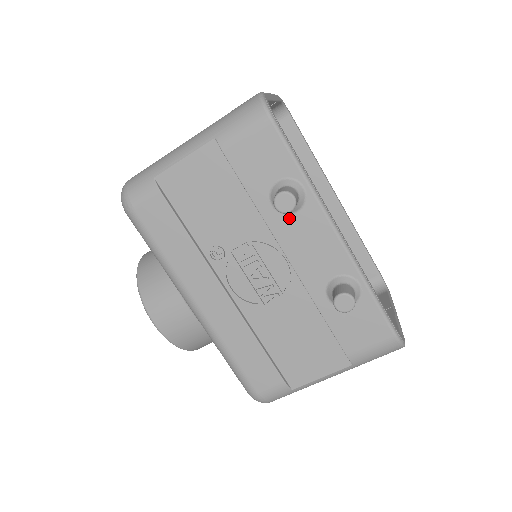
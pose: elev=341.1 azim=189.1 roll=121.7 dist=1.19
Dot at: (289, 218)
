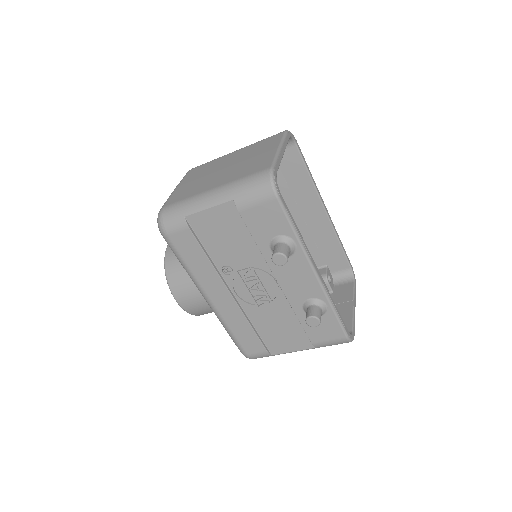
Dot at: occluded
